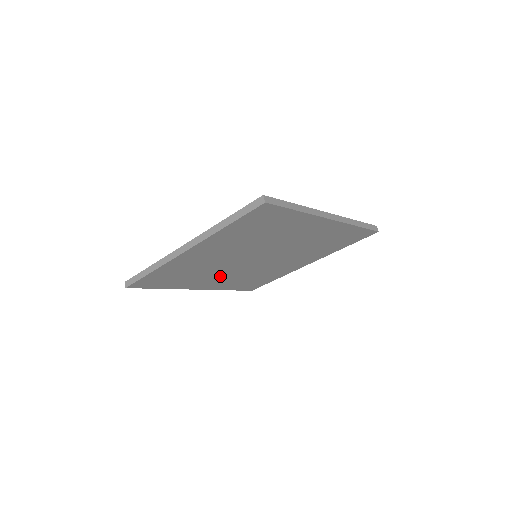
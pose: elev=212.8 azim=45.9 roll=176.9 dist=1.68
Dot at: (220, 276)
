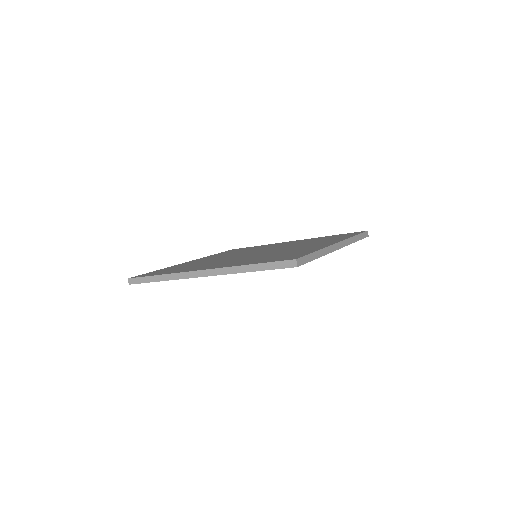
Dot at: occluded
